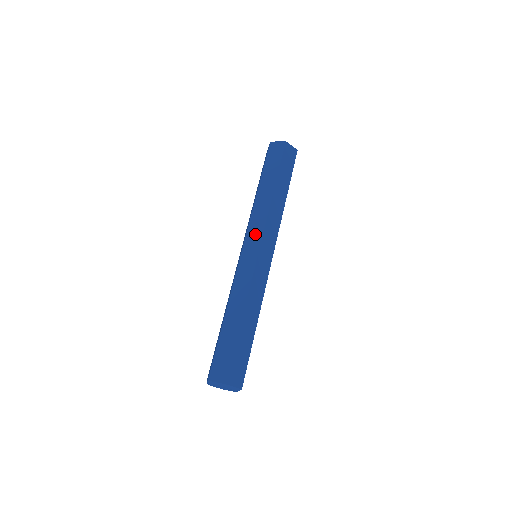
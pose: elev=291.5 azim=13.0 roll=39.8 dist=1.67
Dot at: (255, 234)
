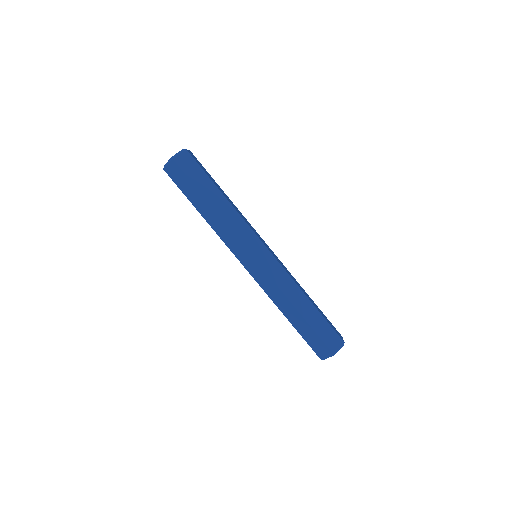
Dot at: (251, 240)
